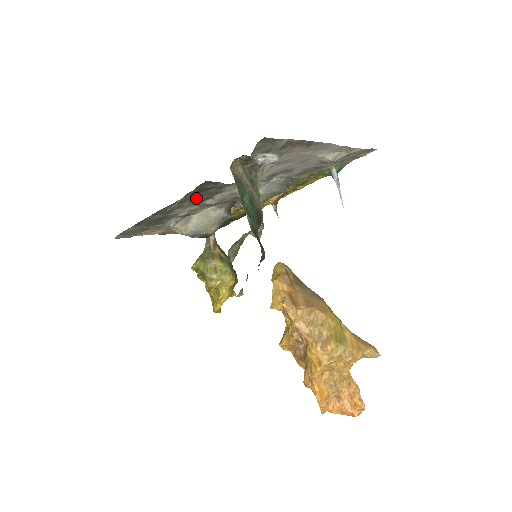
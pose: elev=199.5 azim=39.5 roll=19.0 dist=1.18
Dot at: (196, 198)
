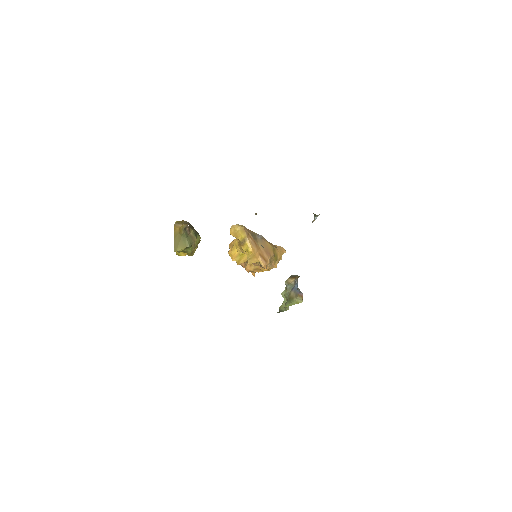
Dot at: occluded
